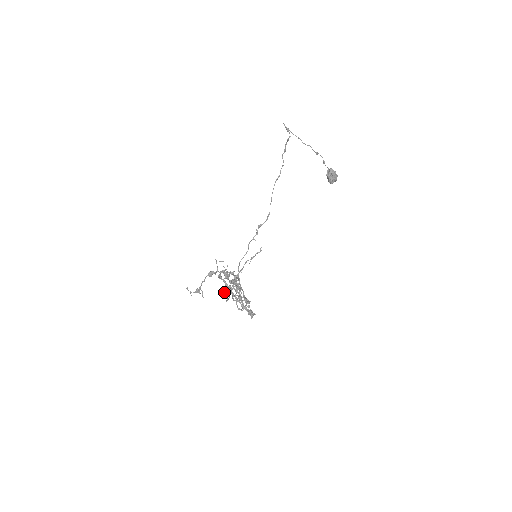
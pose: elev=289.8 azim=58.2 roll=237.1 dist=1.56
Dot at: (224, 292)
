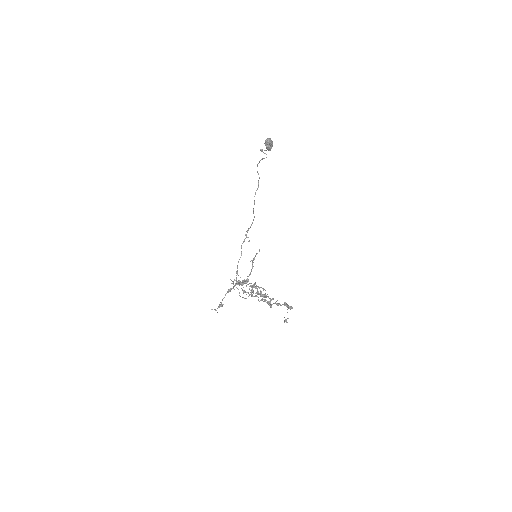
Dot at: (286, 319)
